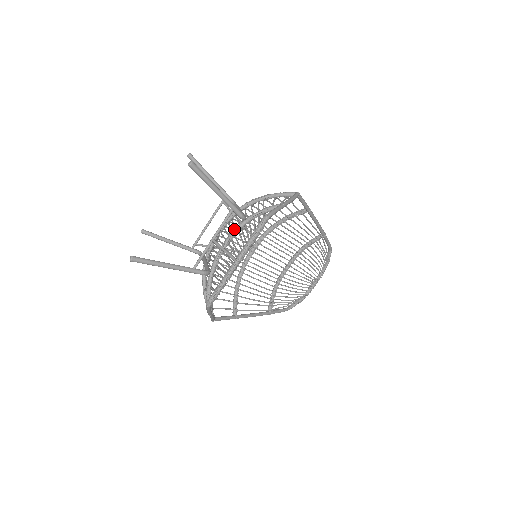
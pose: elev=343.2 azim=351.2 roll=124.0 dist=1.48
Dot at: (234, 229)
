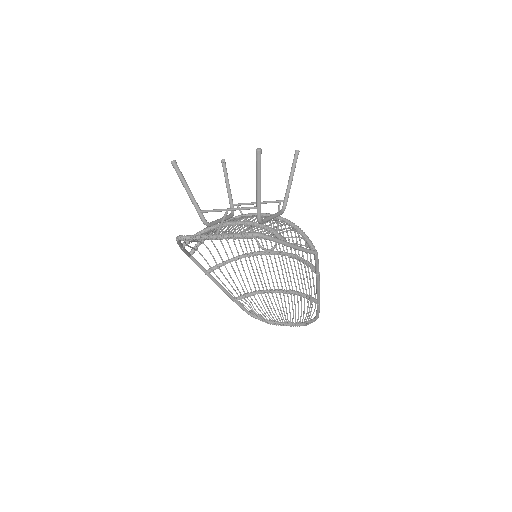
Dot at: (250, 221)
